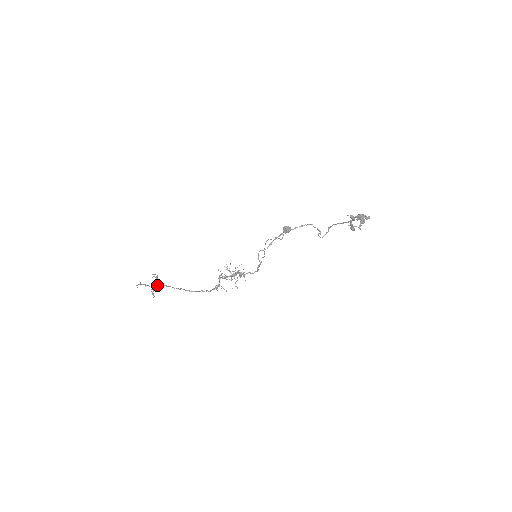
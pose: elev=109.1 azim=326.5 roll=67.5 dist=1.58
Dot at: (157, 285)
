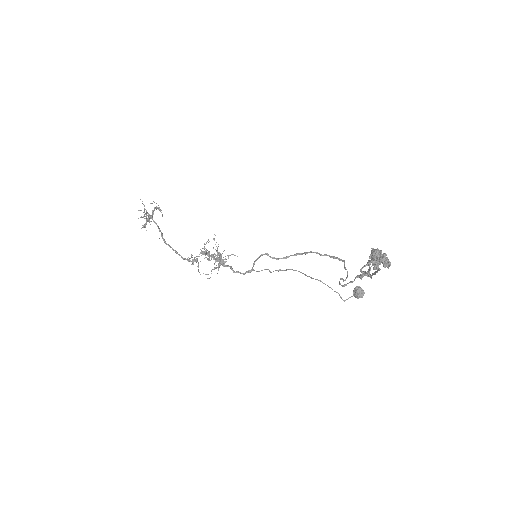
Dot at: (148, 214)
